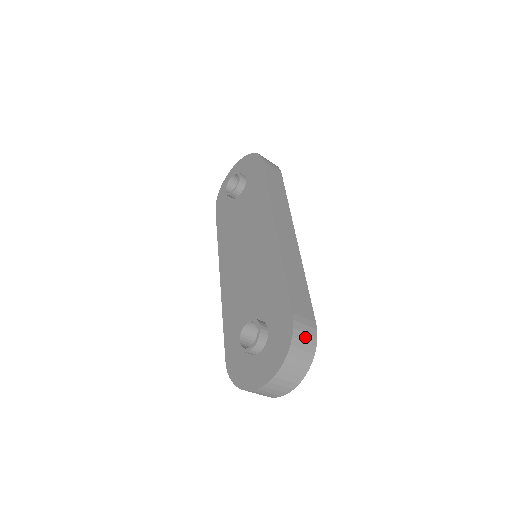
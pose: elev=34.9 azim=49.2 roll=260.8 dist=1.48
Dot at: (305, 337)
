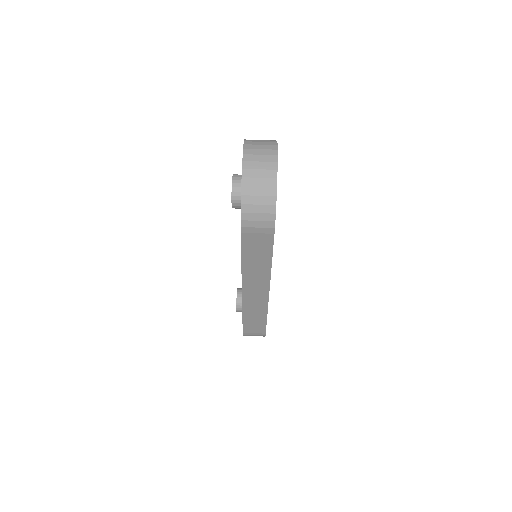
Dot at: occluded
